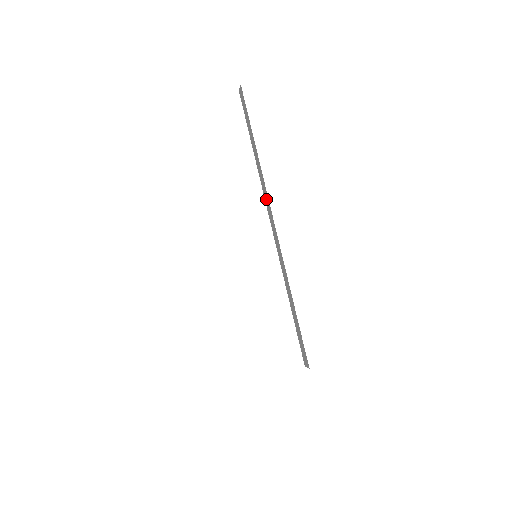
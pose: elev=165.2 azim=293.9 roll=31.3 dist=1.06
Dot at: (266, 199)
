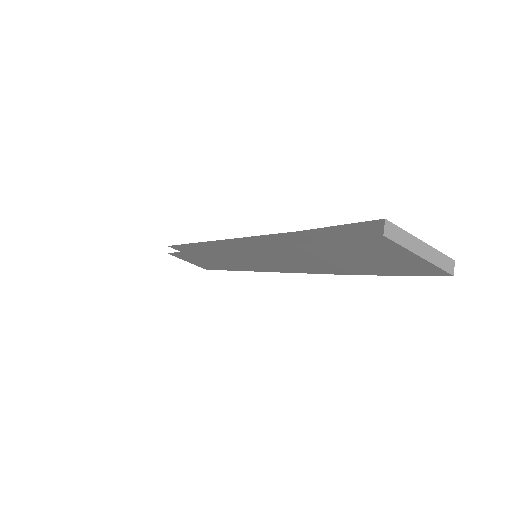
Dot at: occluded
